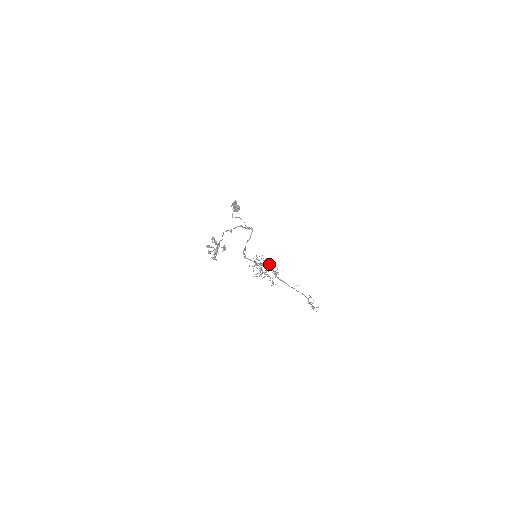
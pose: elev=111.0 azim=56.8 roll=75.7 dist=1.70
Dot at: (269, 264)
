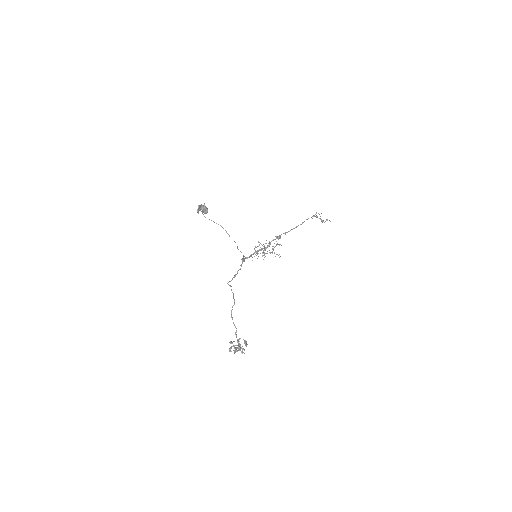
Dot at: occluded
